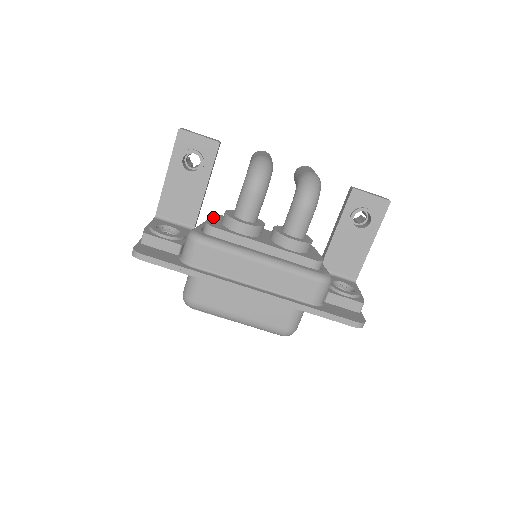
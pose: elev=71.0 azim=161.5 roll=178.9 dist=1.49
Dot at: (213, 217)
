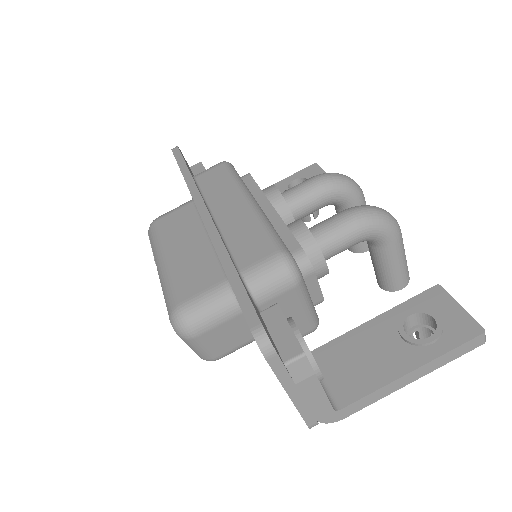
Dot at: occluded
